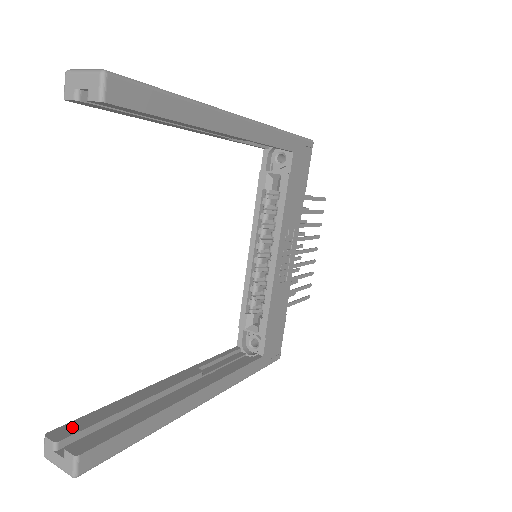
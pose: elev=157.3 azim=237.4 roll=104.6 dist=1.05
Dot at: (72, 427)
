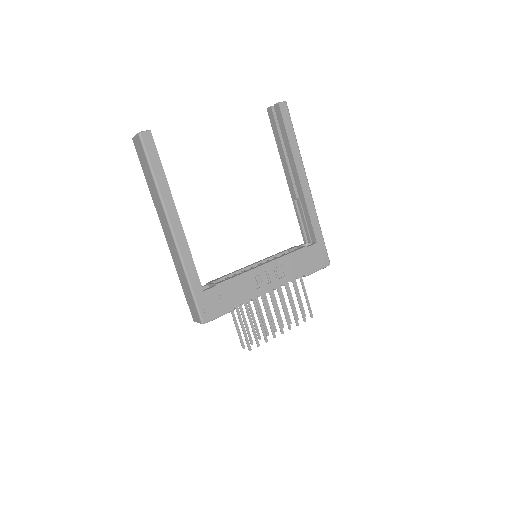
Dot at: occluded
